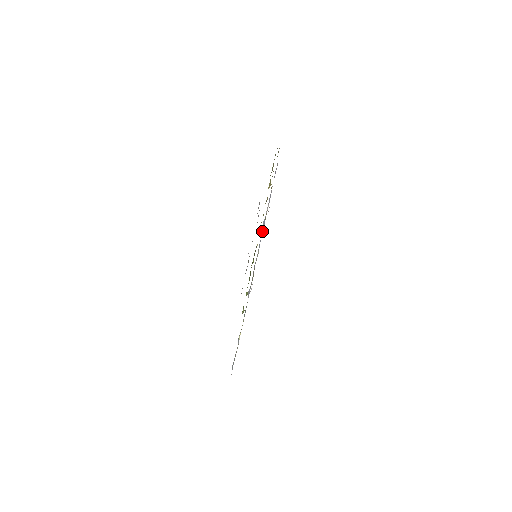
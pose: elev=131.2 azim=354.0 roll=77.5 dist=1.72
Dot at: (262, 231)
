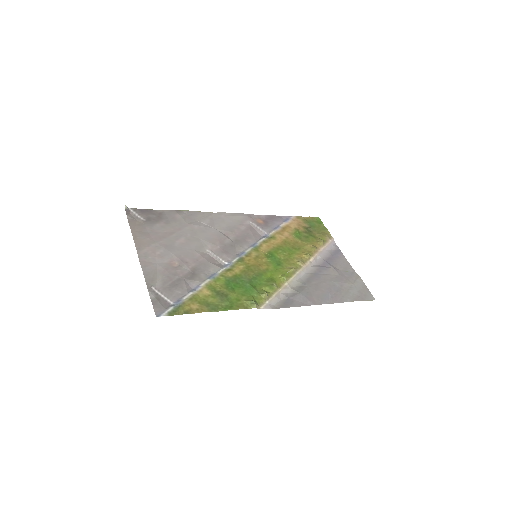
Dot at: (259, 240)
